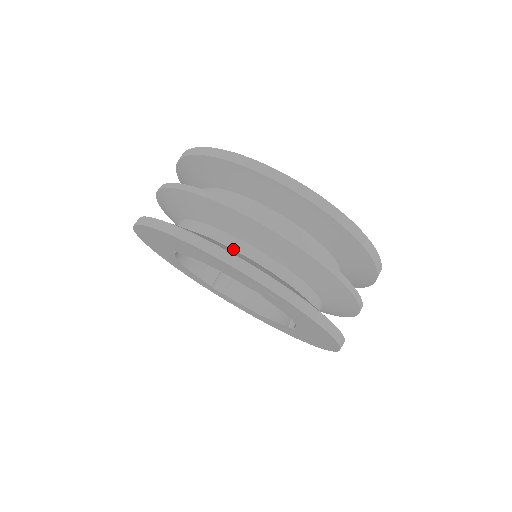
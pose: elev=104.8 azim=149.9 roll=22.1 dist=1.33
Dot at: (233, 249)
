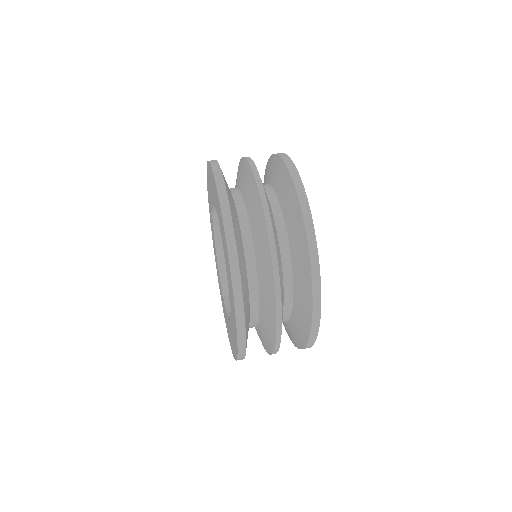
Dot at: (231, 191)
